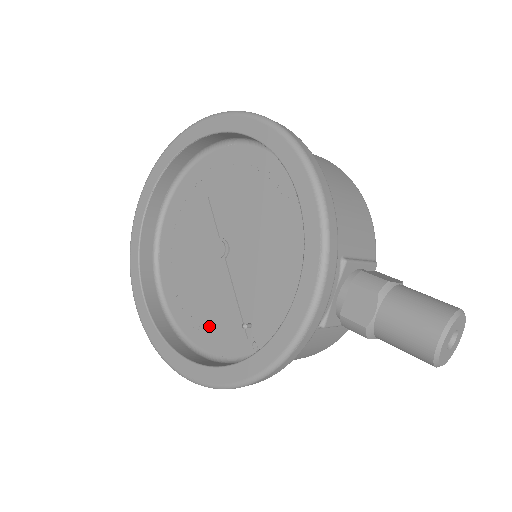
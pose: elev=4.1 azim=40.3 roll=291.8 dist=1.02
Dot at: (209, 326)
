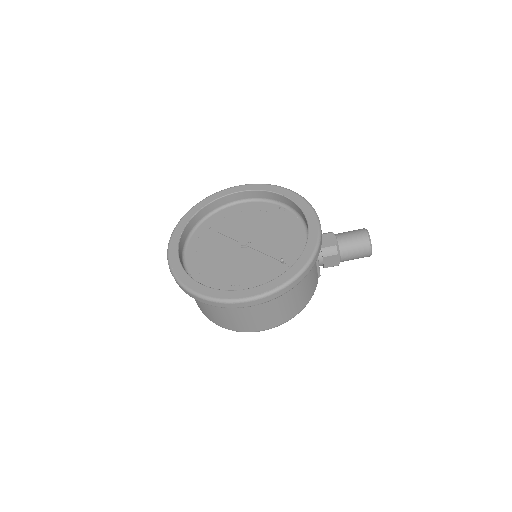
Dot at: (254, 280)
